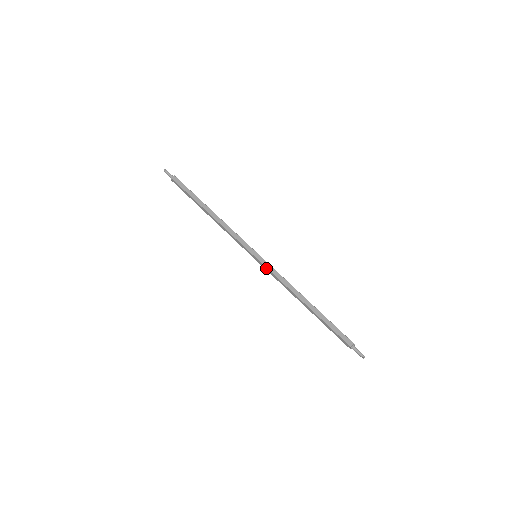
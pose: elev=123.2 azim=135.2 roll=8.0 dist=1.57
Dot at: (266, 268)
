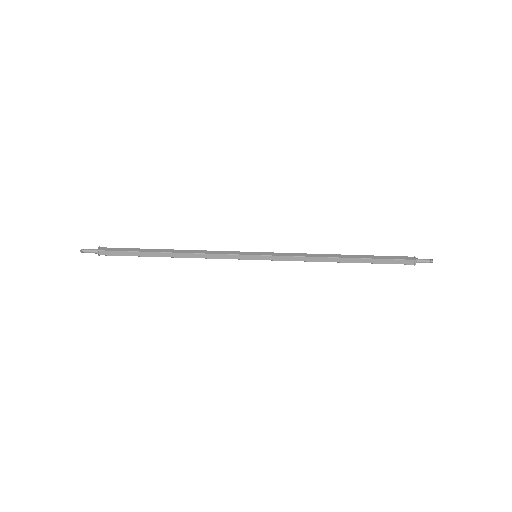
Dot at: (276, 257)
